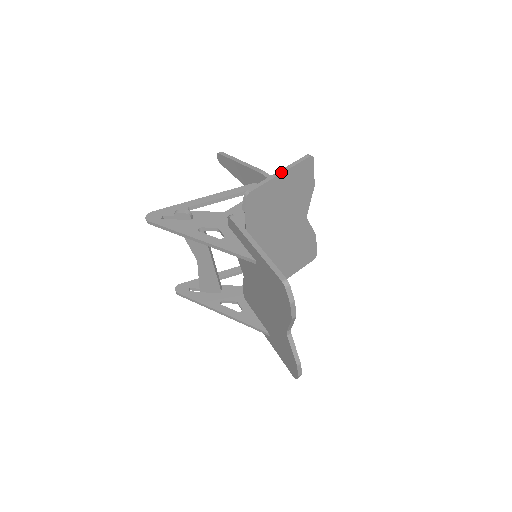
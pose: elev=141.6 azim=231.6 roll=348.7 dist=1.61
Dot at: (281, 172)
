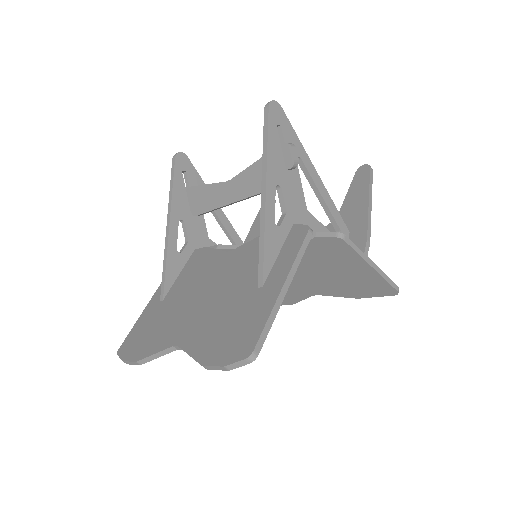
Dot at: (374, 267)
